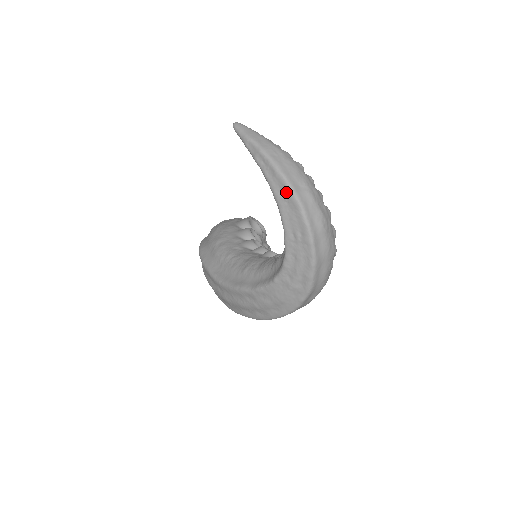
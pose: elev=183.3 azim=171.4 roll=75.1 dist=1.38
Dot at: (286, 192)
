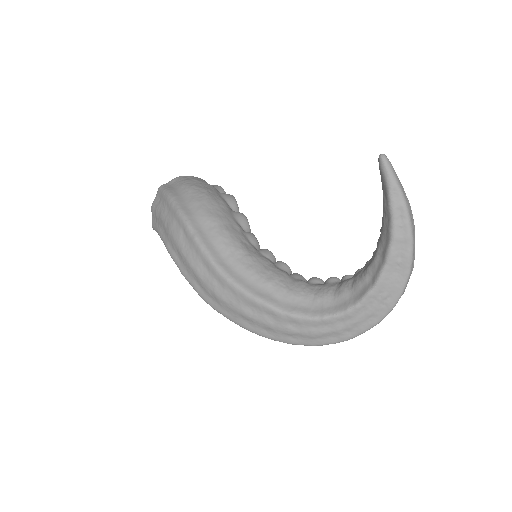
Dot at: (406, 257)
